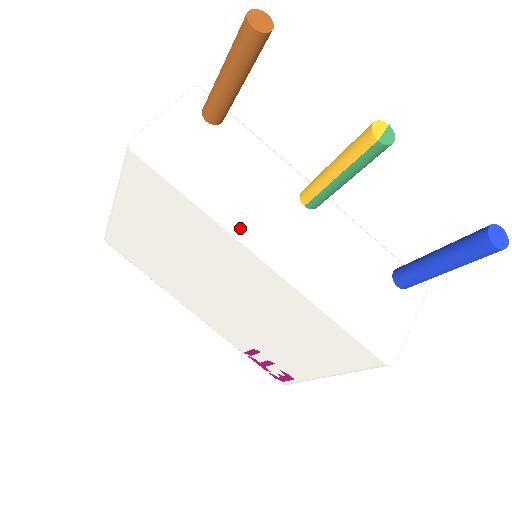
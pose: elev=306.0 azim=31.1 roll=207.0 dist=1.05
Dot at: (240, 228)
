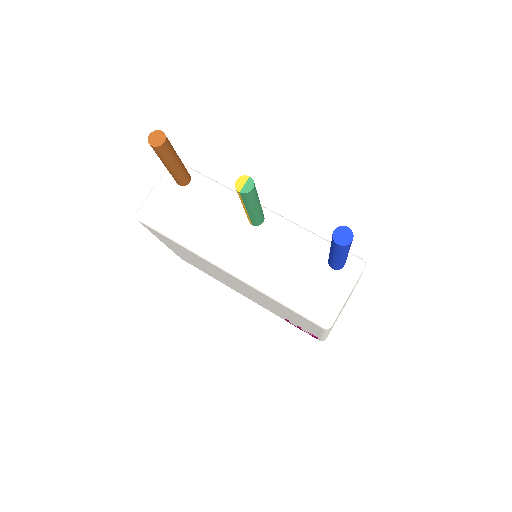
Dot at: (205, 254)
